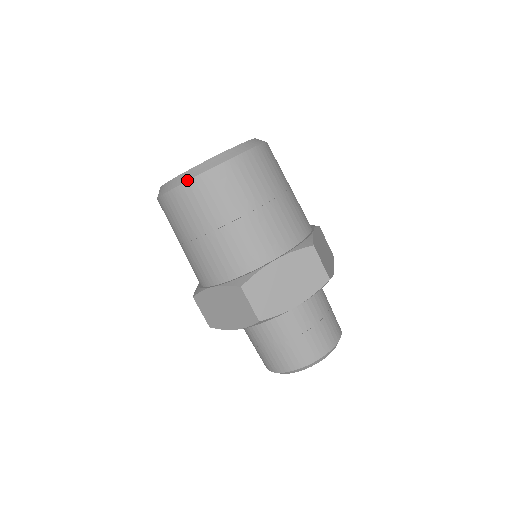
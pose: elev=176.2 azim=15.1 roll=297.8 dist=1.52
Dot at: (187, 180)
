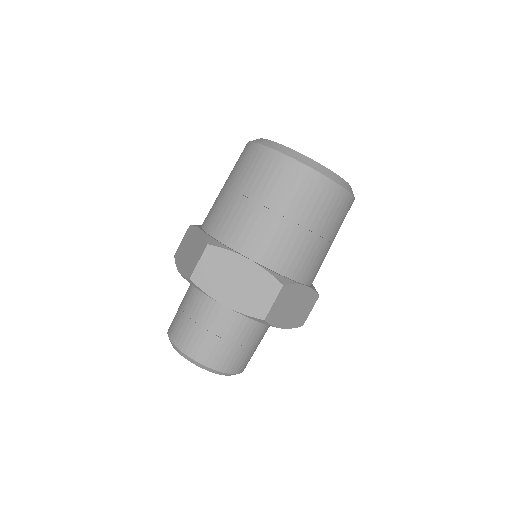
Dot at: (267, 146)
